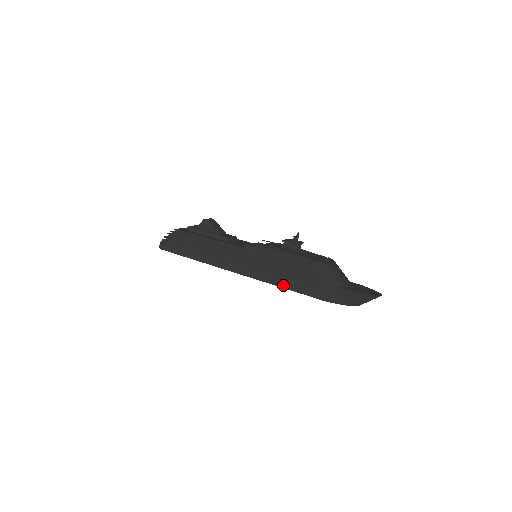
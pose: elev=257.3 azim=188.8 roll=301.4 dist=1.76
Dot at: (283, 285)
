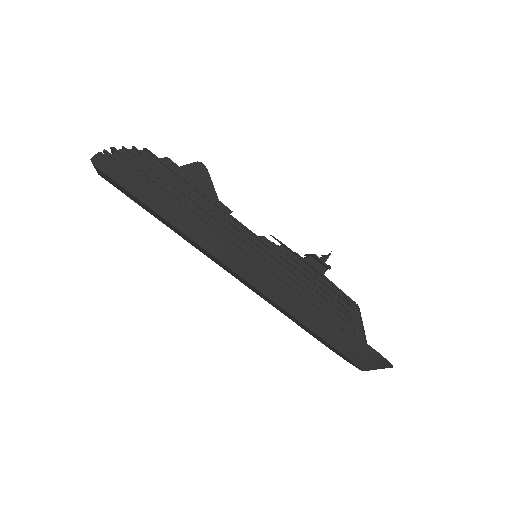
Dot at: (299, 316)
